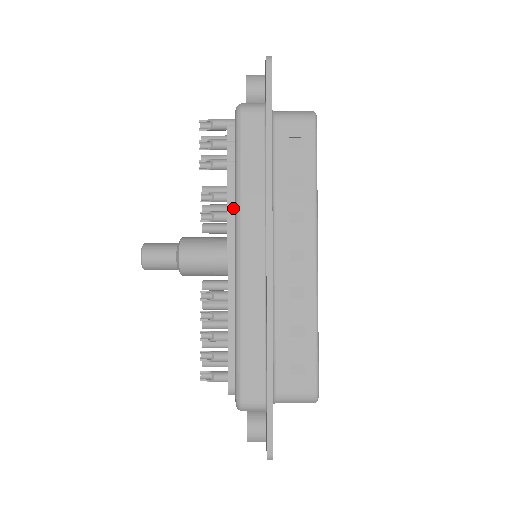
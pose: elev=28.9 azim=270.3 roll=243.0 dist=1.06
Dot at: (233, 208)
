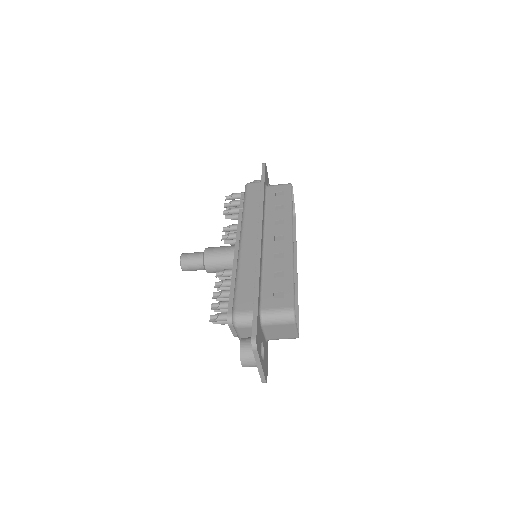
Dot at: occluded
